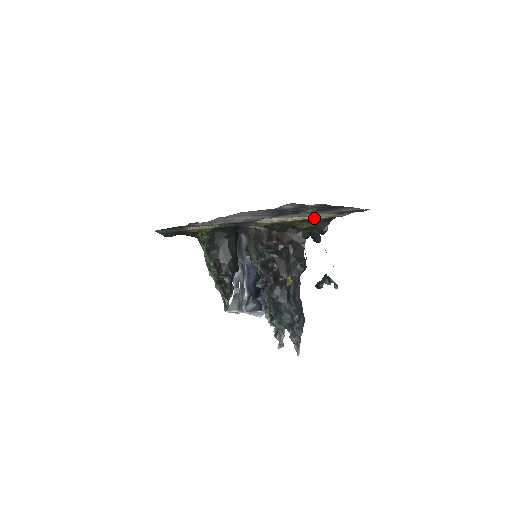
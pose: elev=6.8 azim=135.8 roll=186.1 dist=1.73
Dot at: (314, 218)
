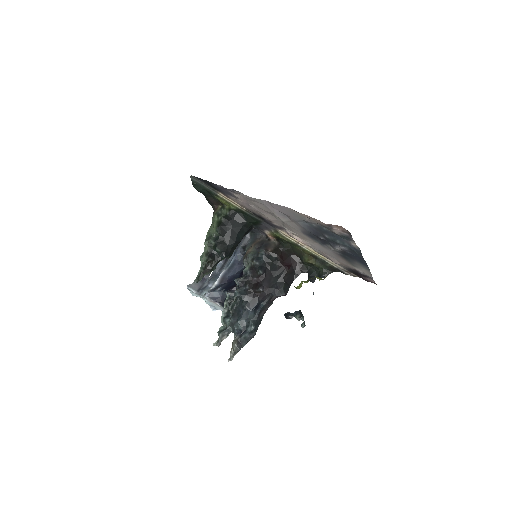
Dot at: (325, 260)
